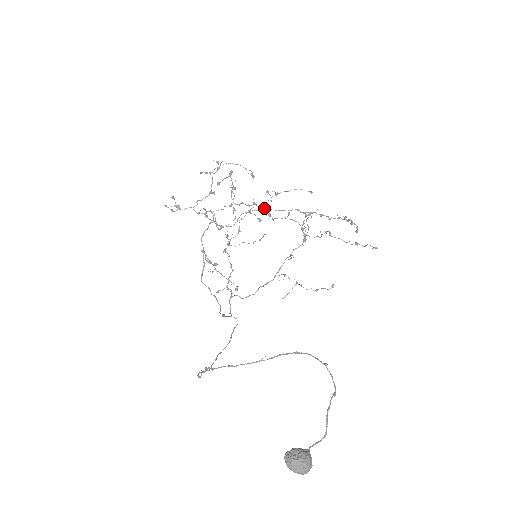
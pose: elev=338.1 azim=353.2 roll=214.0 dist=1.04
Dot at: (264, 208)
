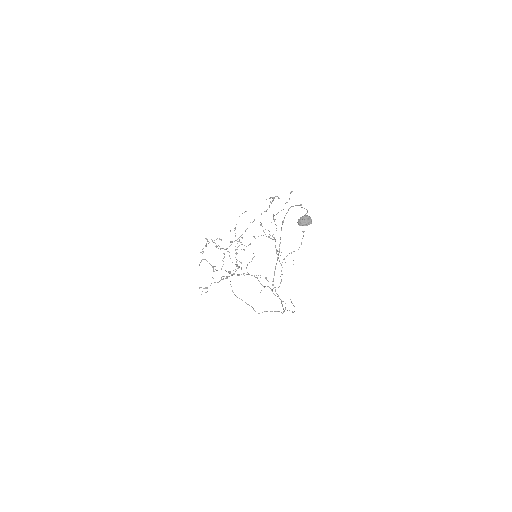
Dot at: occluded
